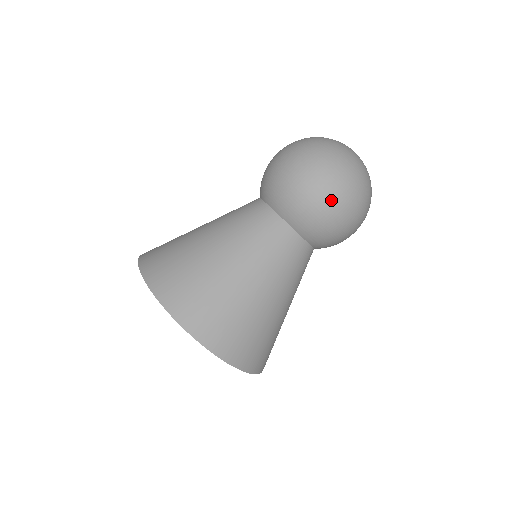
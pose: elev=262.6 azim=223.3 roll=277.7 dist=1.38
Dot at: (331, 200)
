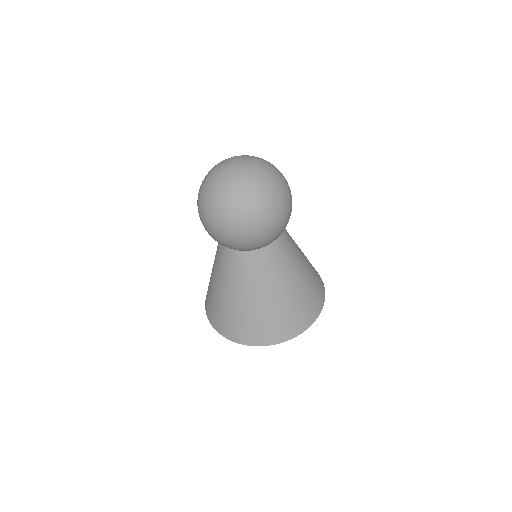
Dot at: (272, 226)
